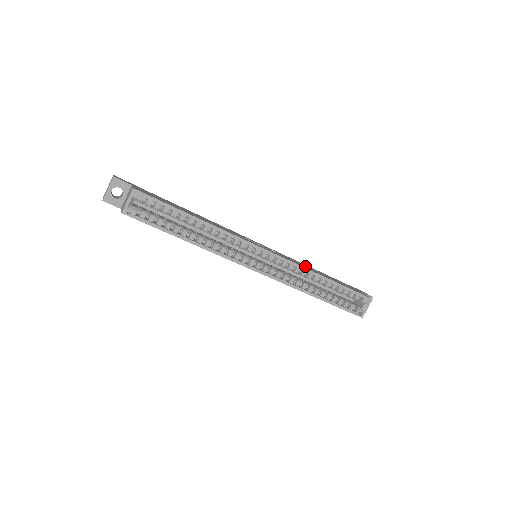
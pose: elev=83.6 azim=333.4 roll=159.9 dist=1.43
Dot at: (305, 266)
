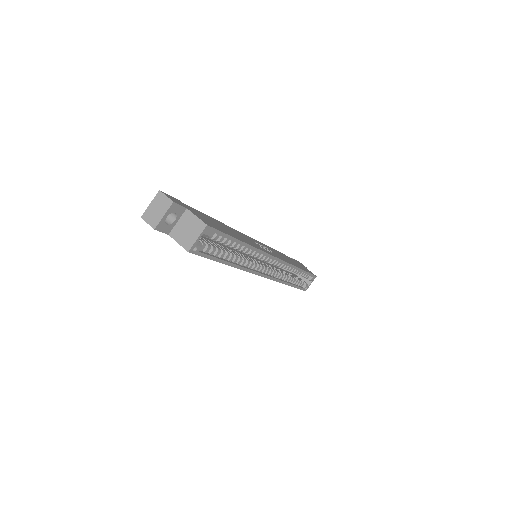
Dot at: occluded
